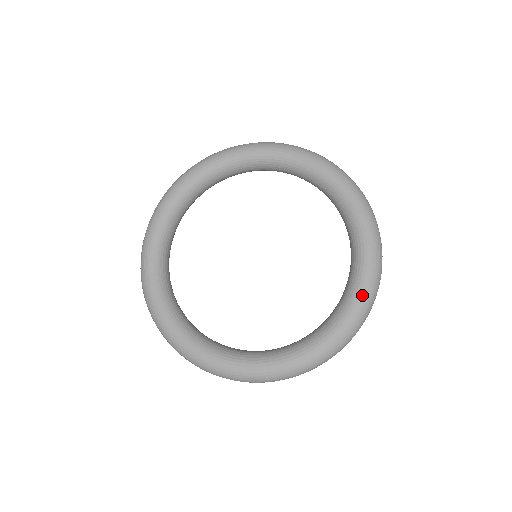
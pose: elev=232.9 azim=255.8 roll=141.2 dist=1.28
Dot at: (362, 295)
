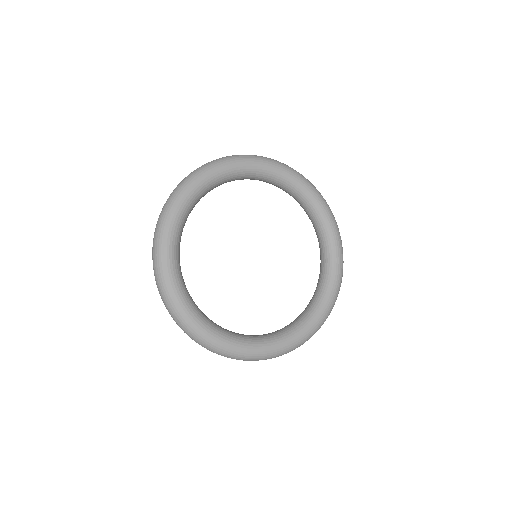
Dot at: (331, 302)
